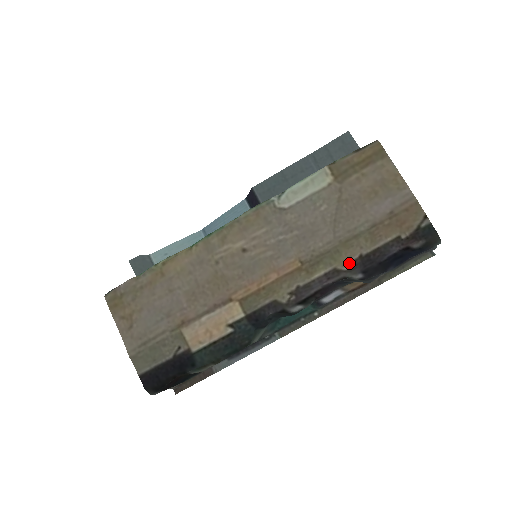
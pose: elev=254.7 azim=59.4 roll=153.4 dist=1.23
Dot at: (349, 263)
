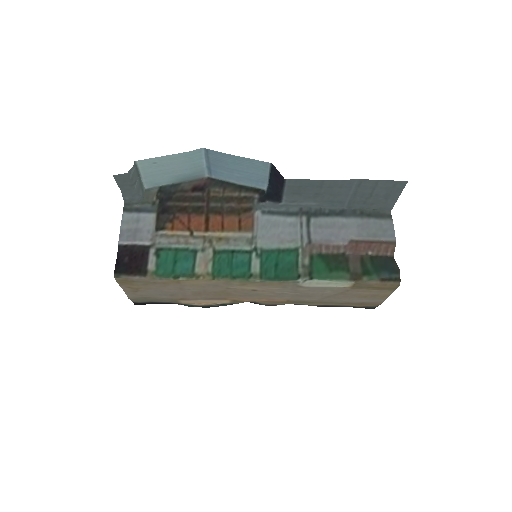
Dot at: (316, 305)
